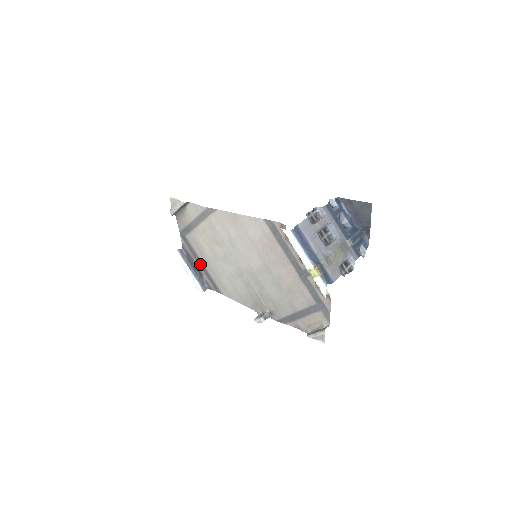
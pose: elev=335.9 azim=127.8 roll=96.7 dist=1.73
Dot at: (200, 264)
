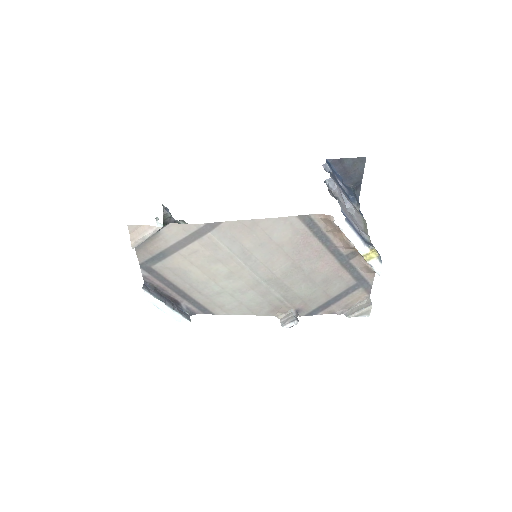
Dot at: (178, 292)
